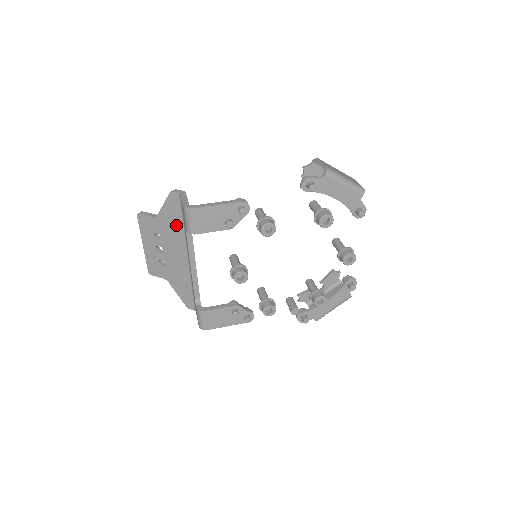
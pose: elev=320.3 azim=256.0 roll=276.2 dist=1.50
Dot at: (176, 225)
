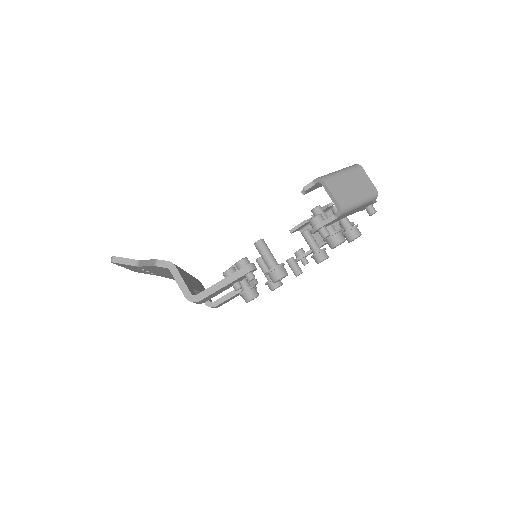
Dot at: occluded
